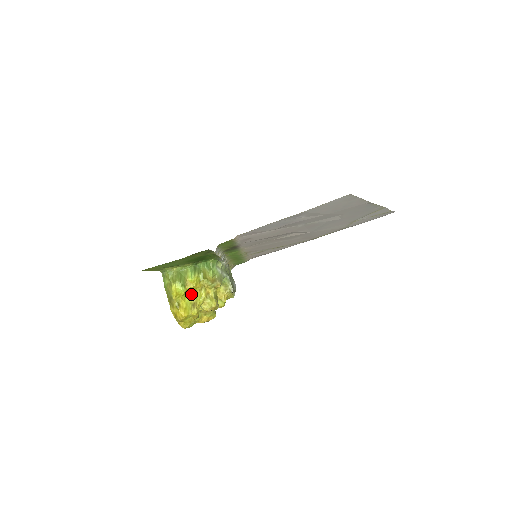
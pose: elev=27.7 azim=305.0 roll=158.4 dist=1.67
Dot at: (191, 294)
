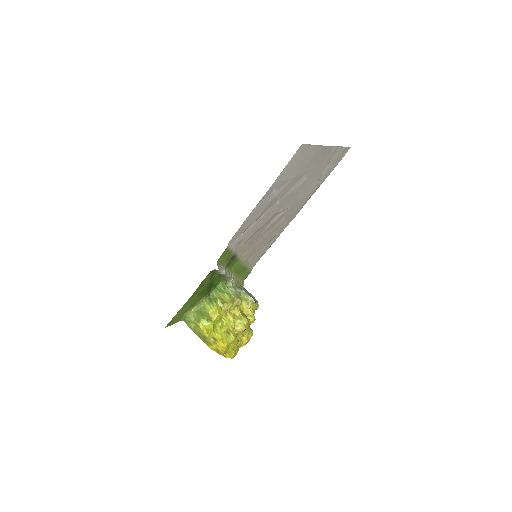
Dot at: (220, 324)
